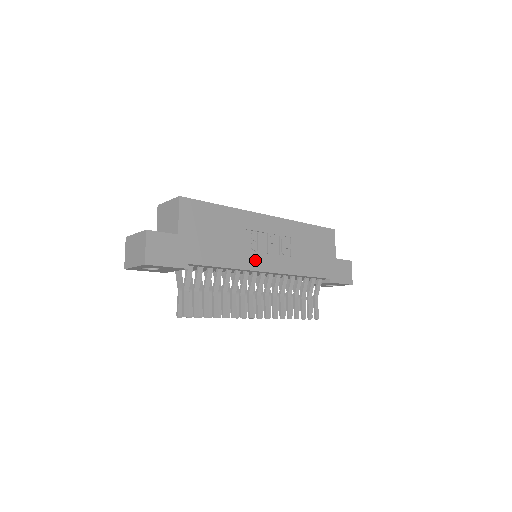
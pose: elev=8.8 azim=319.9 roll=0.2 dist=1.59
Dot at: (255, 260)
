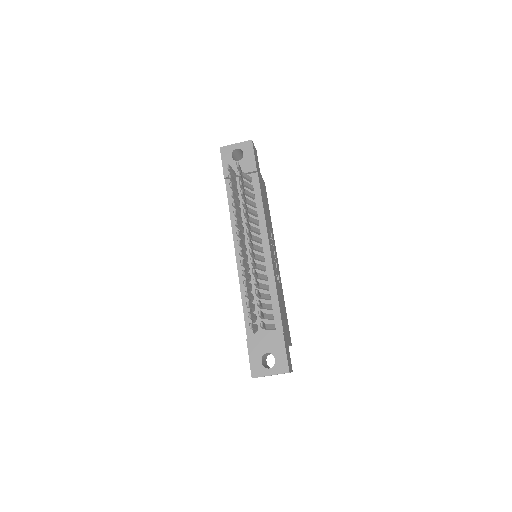
Dot at: (269, 236)
